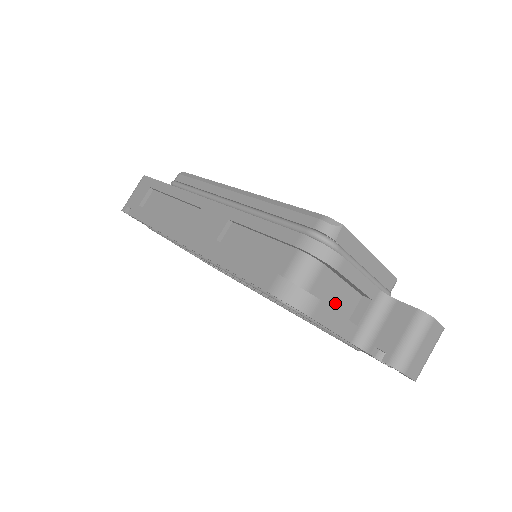
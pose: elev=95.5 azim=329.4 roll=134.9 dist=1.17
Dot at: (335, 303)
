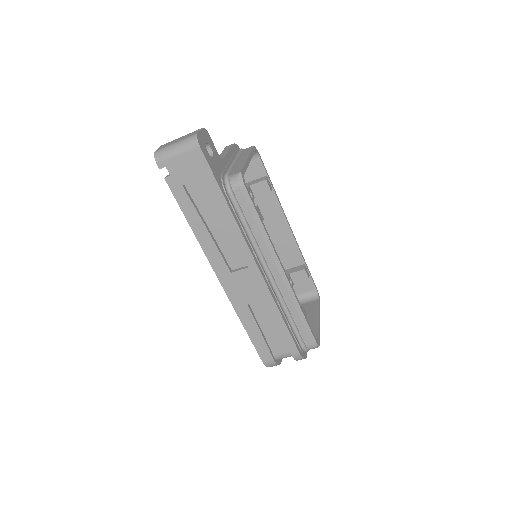
Dot at: occluded
